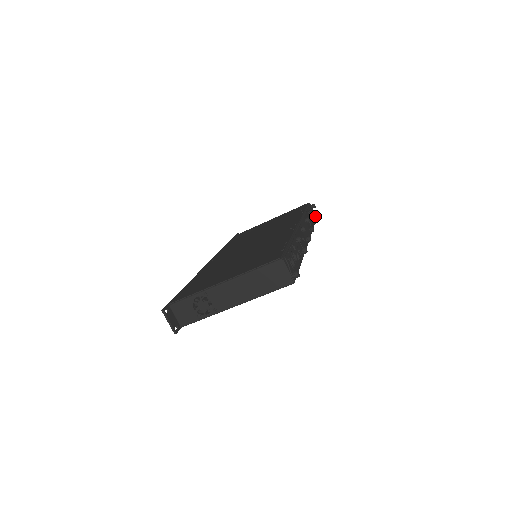
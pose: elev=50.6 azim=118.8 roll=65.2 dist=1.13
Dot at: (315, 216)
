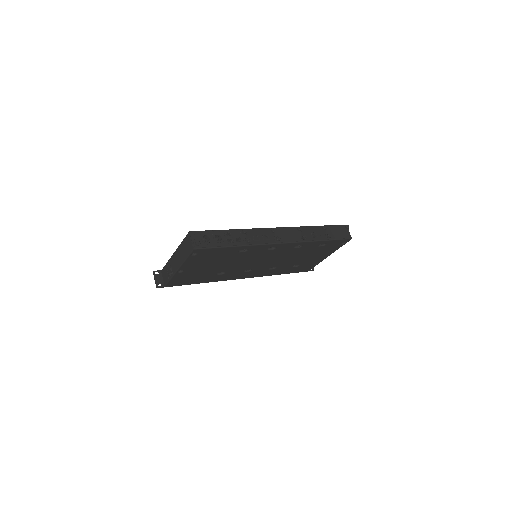
Dot at: (346, 236)
